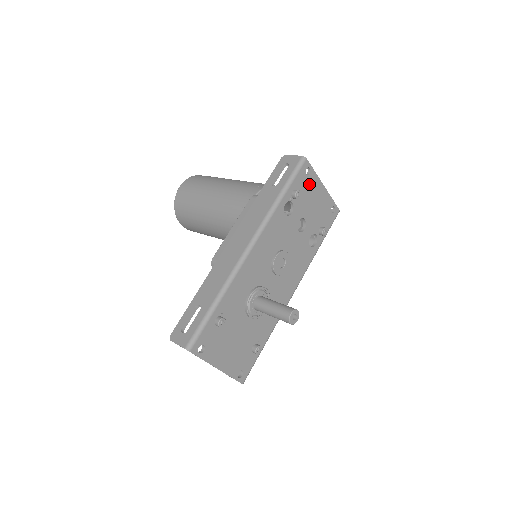
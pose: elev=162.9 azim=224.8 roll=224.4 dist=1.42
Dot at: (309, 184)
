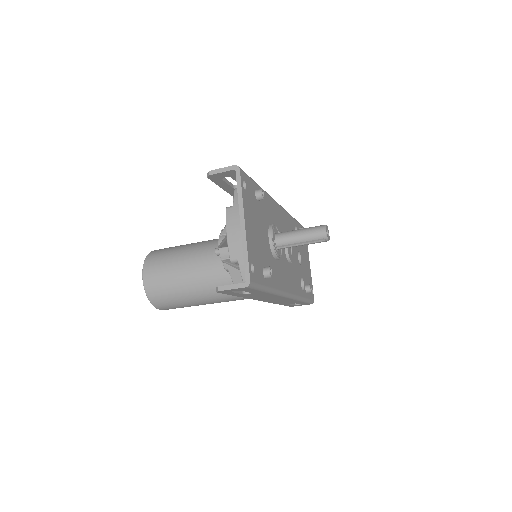
Dot at: (305, 245)
